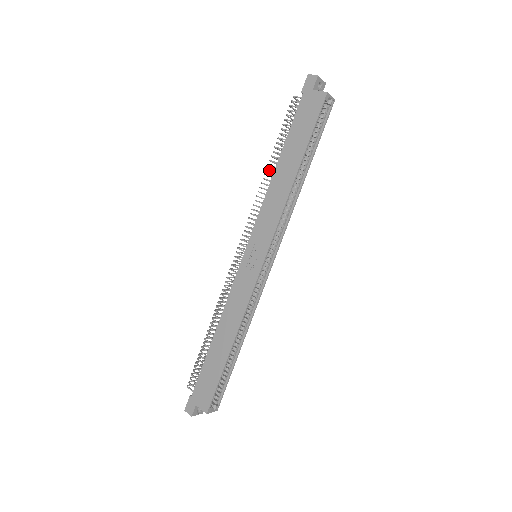
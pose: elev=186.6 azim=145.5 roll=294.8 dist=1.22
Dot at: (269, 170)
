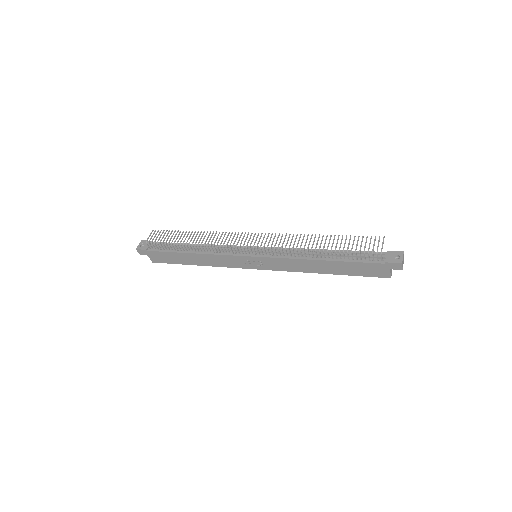
Dot at: (316, 253)
